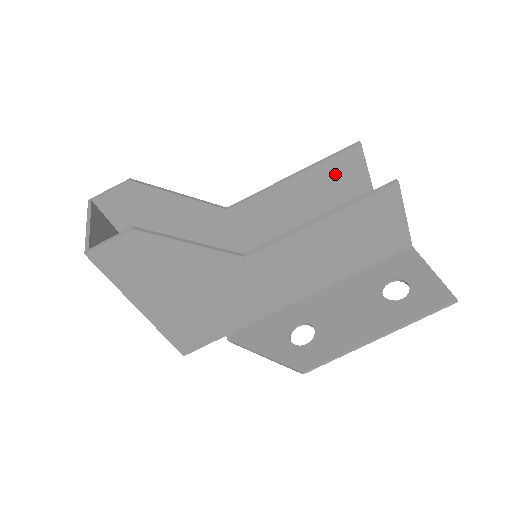
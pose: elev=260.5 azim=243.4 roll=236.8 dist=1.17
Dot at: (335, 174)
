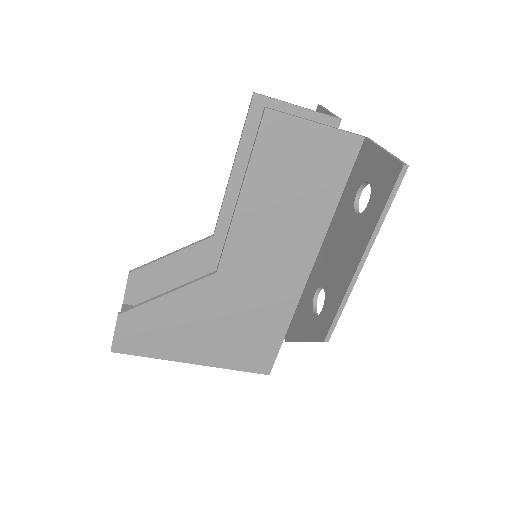
Dot at: occluded
